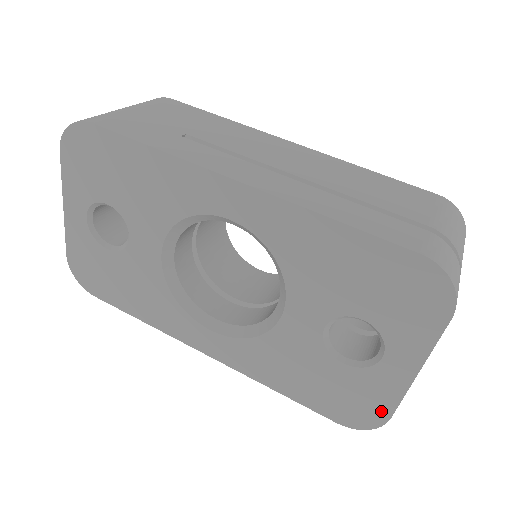
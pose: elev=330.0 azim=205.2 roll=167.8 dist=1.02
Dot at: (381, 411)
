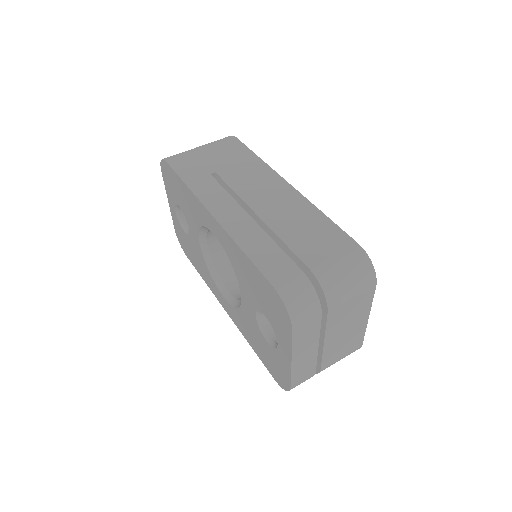
Dot at: (286, 380)
